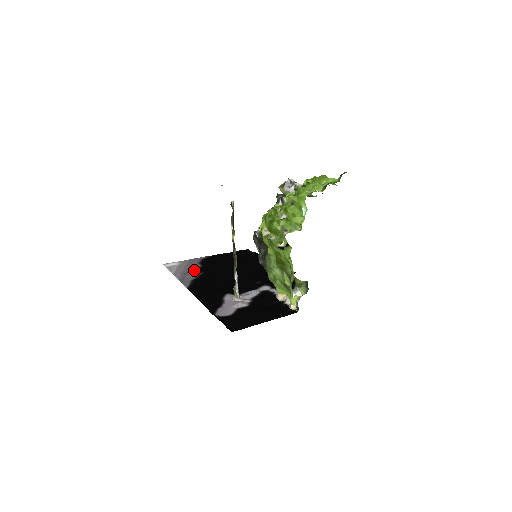
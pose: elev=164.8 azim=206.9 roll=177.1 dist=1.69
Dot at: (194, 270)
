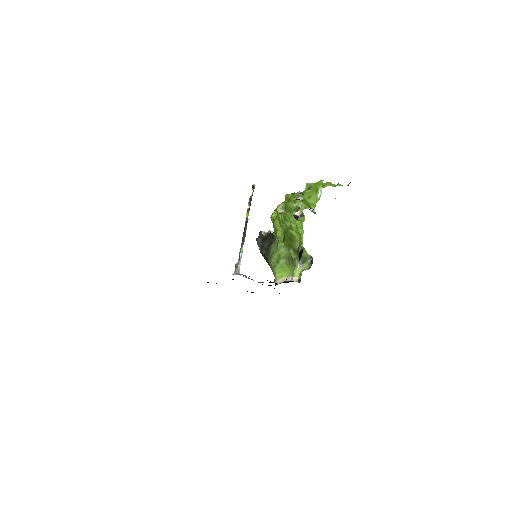
Dot at: occluded
